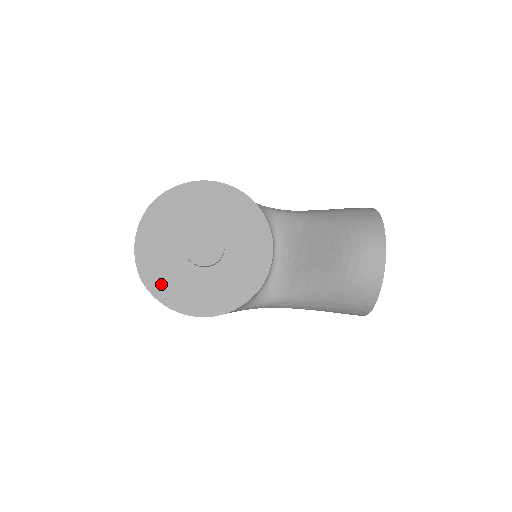
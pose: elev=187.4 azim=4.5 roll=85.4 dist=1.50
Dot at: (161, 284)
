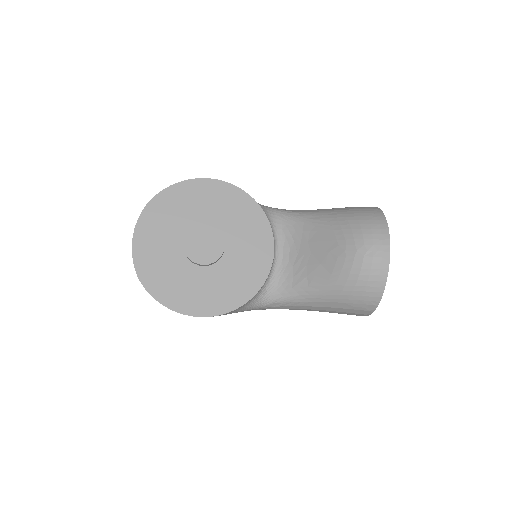
Dot at: (159, 283)
